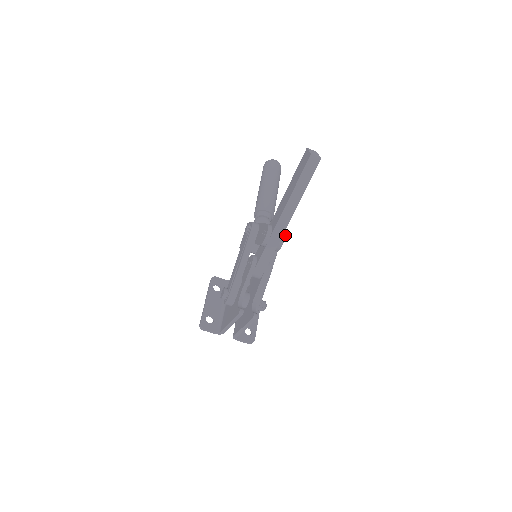
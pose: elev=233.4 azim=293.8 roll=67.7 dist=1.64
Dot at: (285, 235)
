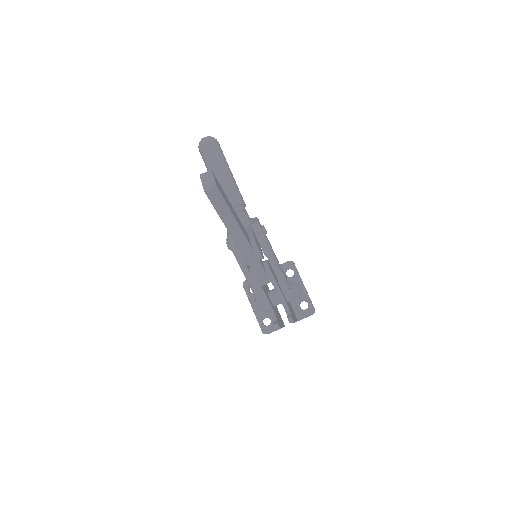
Dot at: (256, 246)
